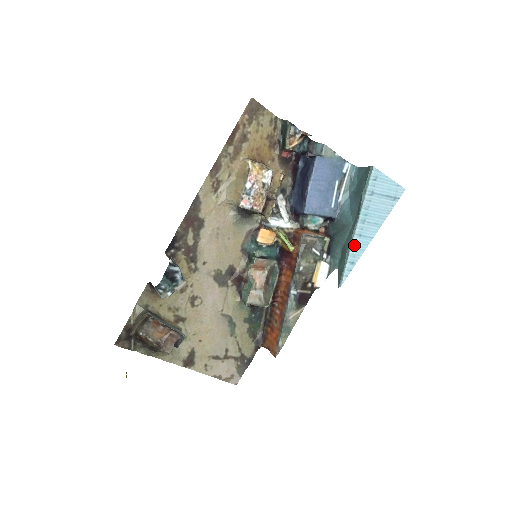
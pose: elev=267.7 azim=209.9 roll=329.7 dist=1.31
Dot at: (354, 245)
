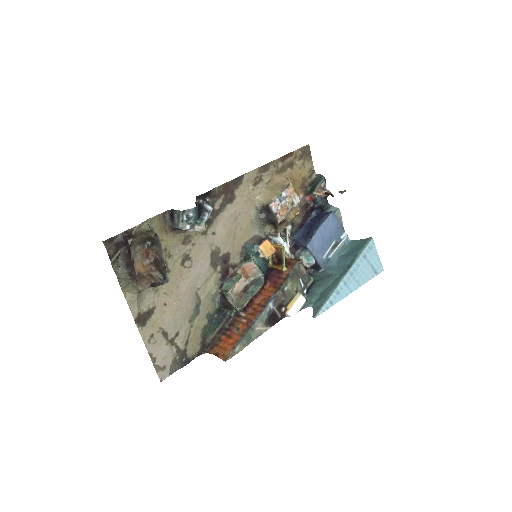
Dot at: (338, 288)
